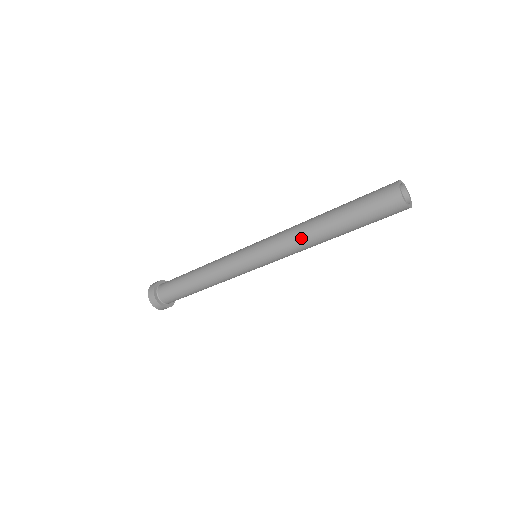
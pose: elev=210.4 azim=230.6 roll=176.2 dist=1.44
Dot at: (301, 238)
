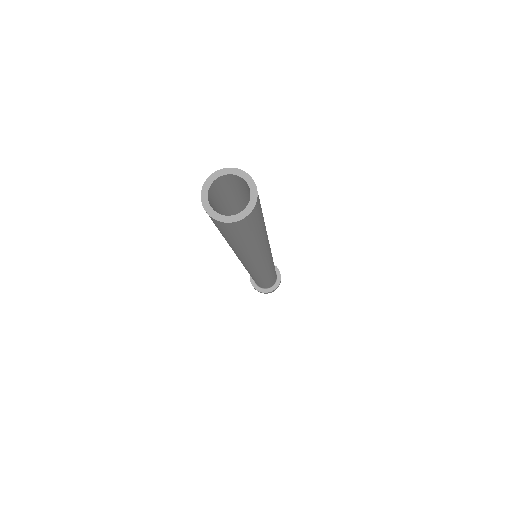
Dot at: occluded
